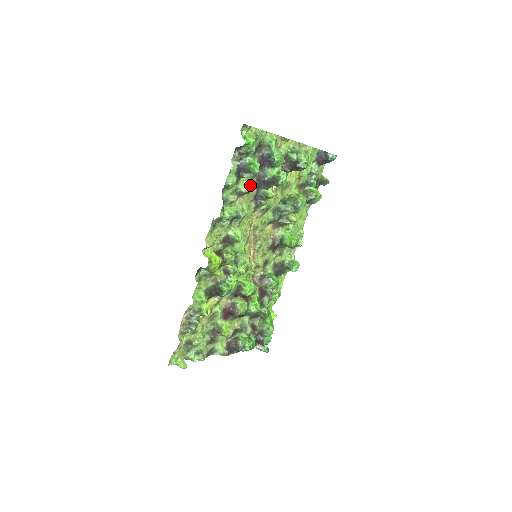
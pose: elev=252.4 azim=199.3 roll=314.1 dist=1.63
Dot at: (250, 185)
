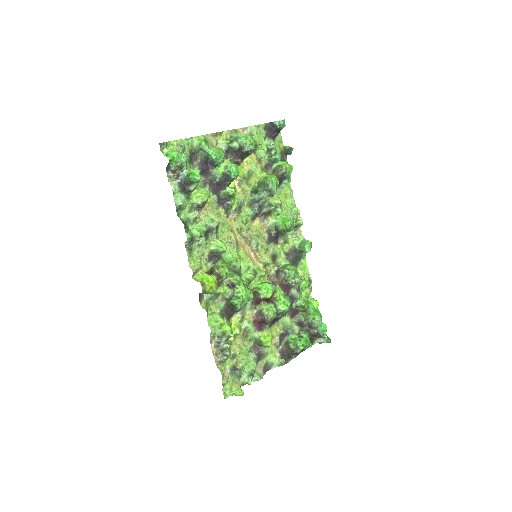
Dot at: (204, 194)
